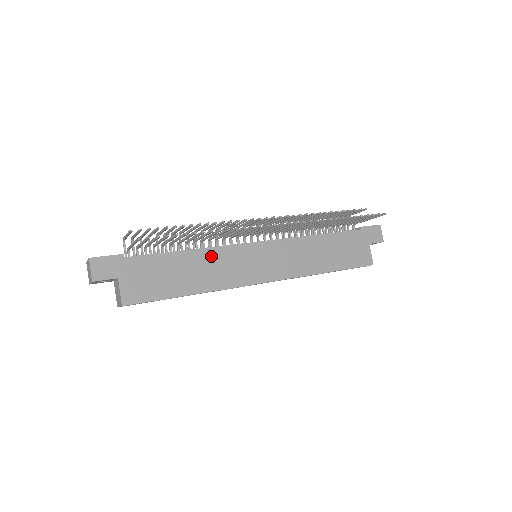
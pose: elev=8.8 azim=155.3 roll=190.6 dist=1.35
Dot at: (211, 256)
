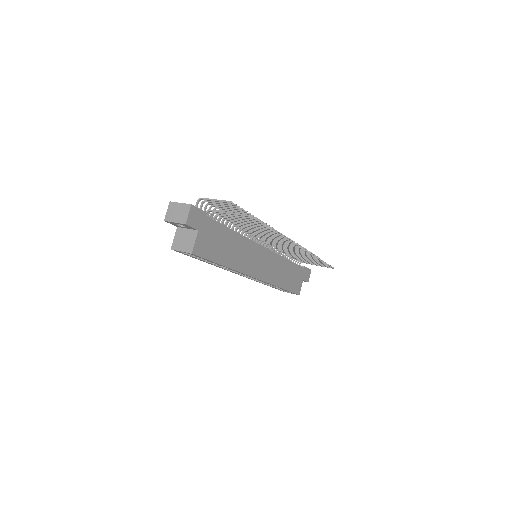
Dot at: (243, 243)
